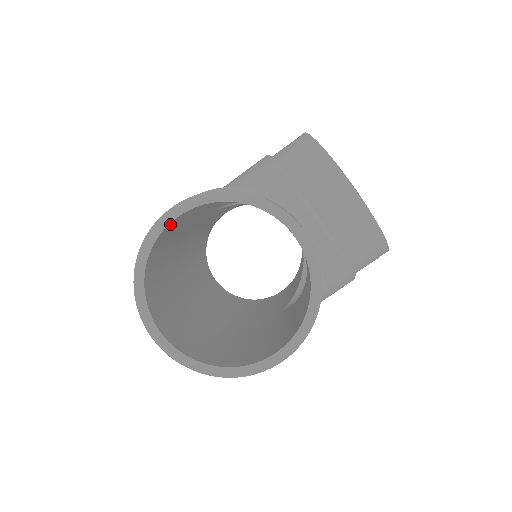
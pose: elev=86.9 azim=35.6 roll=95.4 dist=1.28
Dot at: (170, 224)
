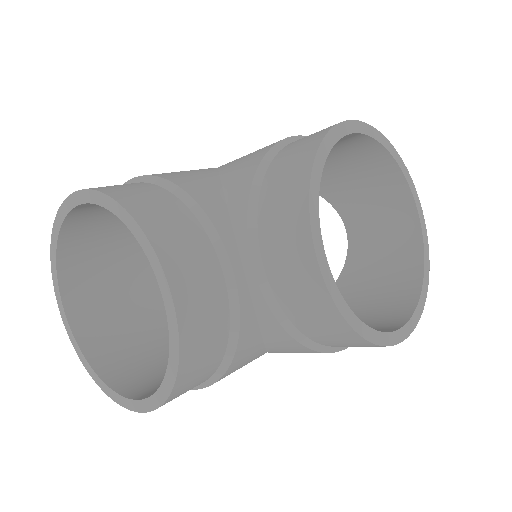
Dot at: (79, 208)
